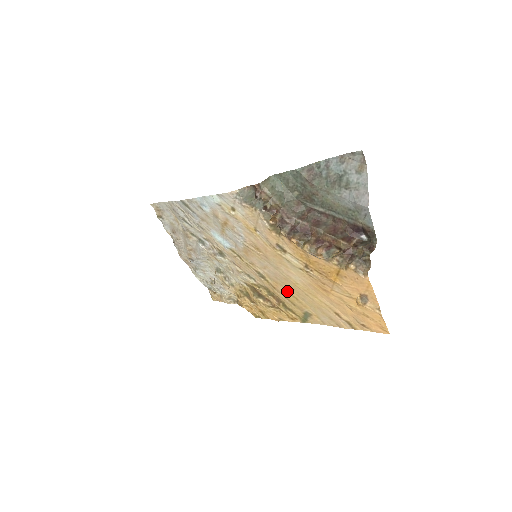
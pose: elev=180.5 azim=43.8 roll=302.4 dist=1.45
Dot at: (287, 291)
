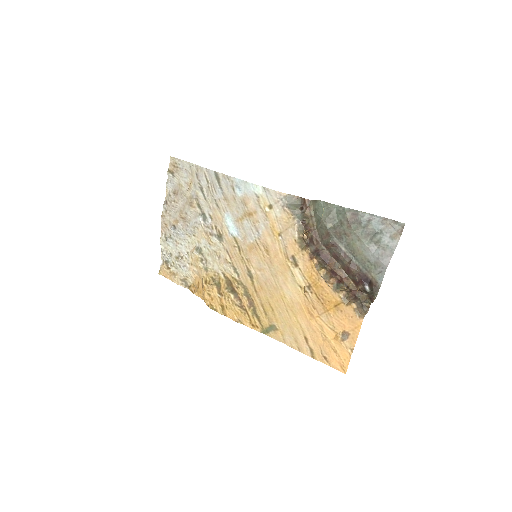
Dot at: (268, 299)
